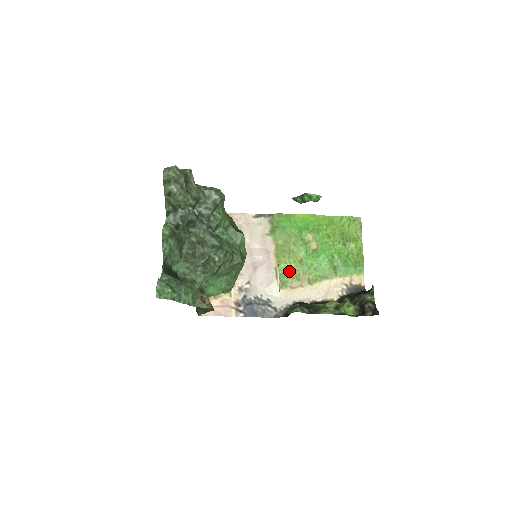
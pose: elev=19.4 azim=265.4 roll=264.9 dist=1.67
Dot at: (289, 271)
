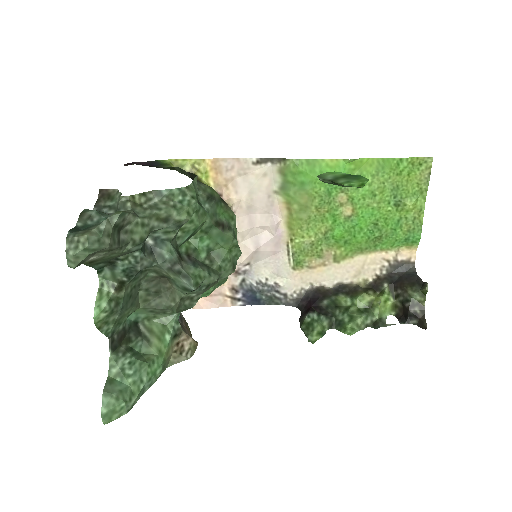
Dot at: (307, 247)
